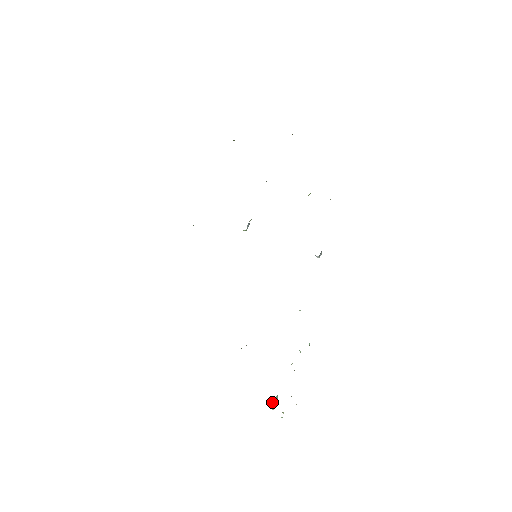
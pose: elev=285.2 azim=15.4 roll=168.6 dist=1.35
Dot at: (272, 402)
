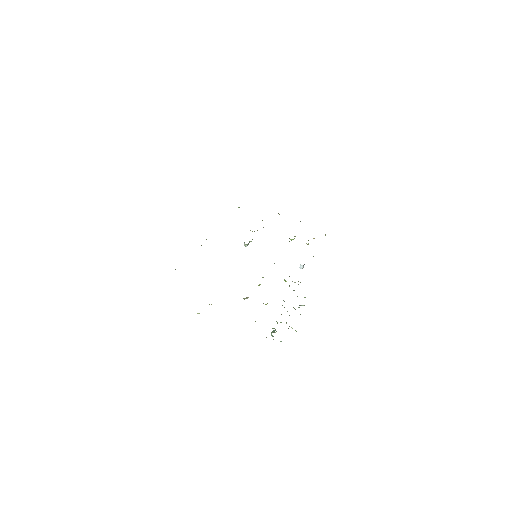
Dot at: (271, 332)
